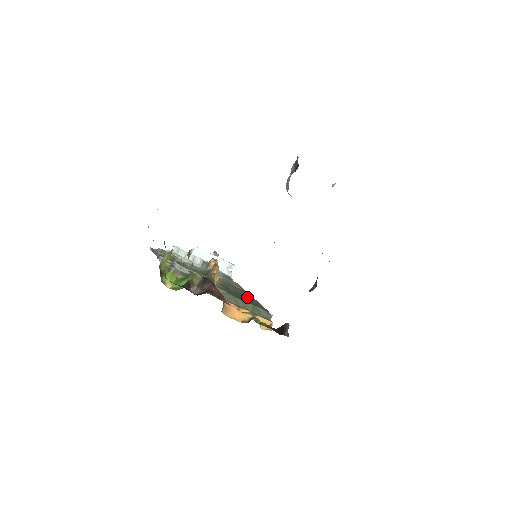
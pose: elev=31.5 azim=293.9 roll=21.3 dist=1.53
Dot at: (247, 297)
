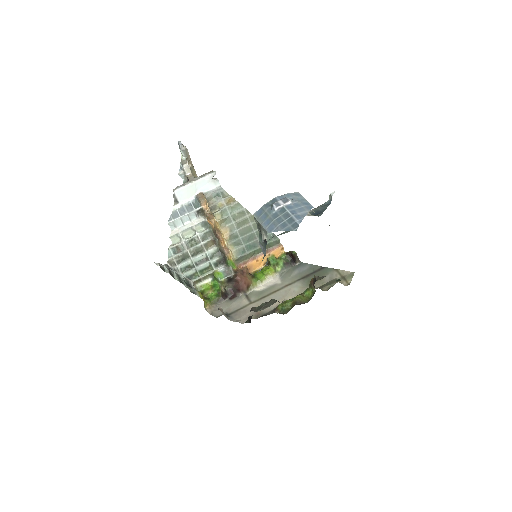
Dot at: (253, 230)
